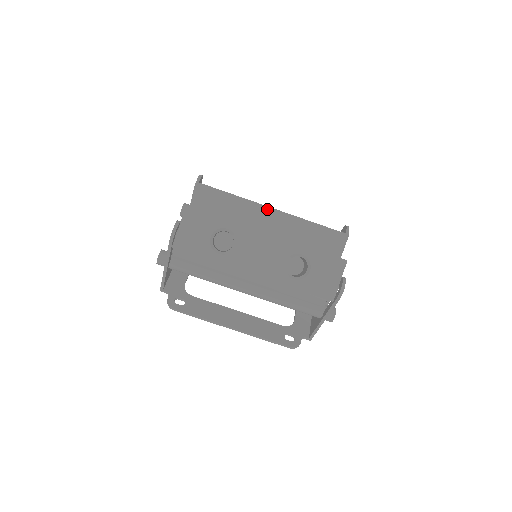
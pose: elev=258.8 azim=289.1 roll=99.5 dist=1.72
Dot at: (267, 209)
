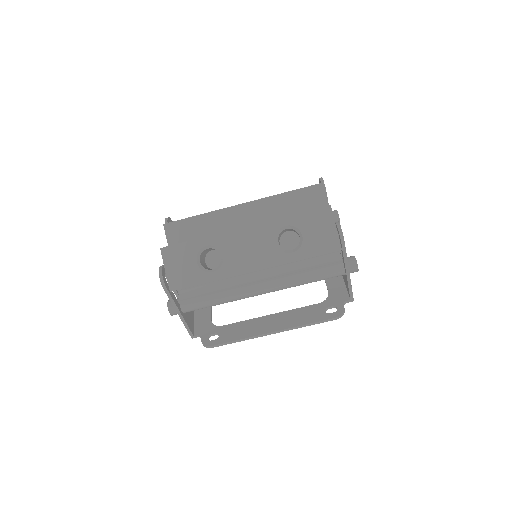
Dot at: (235, 208)
